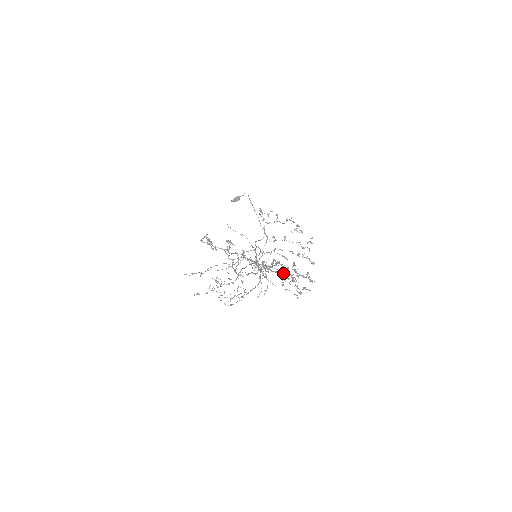
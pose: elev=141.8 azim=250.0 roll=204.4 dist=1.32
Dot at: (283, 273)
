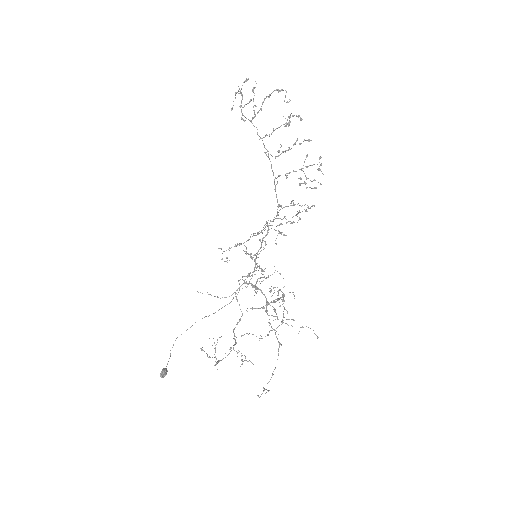
Dot at: (300, 119)
